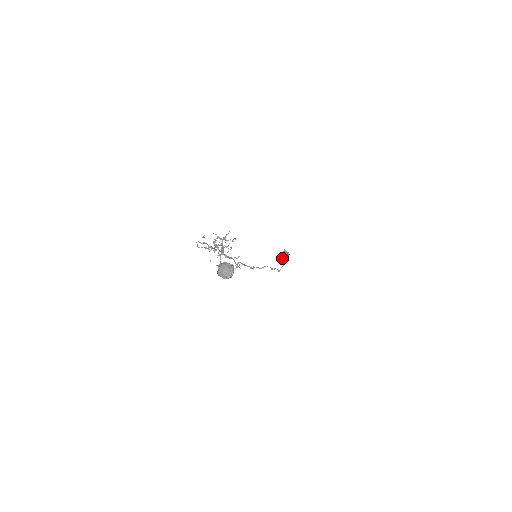
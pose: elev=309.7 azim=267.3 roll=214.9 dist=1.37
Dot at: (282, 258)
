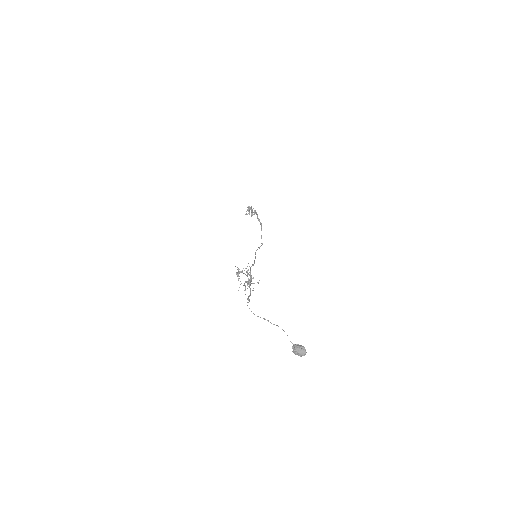
Dot at: (248, 213)
